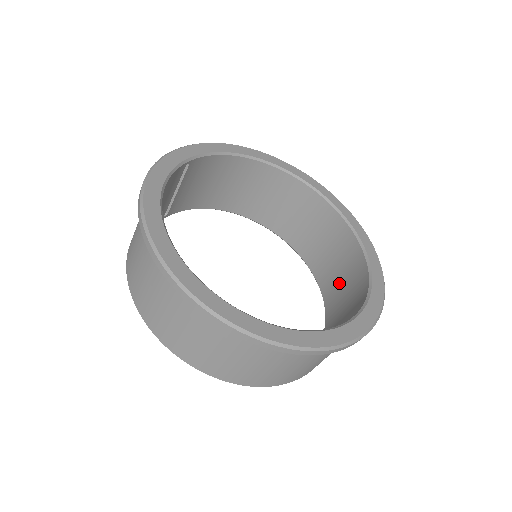
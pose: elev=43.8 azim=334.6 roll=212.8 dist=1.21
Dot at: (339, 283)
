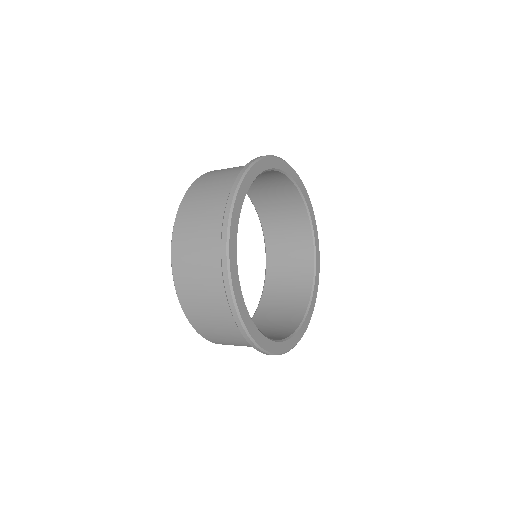
Dot at: (274, 205)
